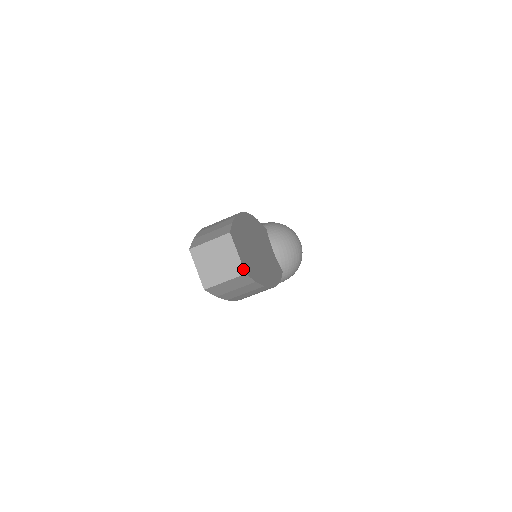
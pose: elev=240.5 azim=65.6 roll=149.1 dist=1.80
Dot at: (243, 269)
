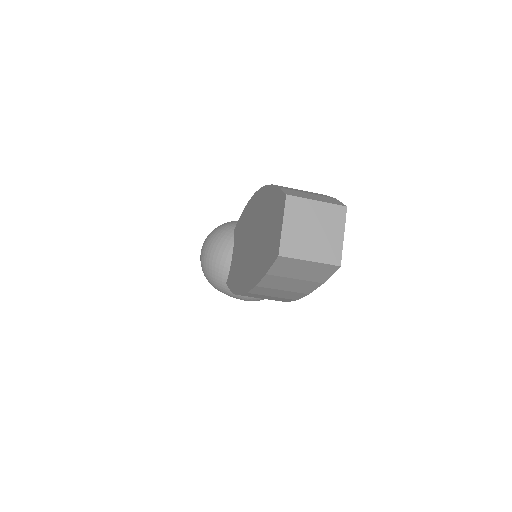
Dot at: (341, 259)
